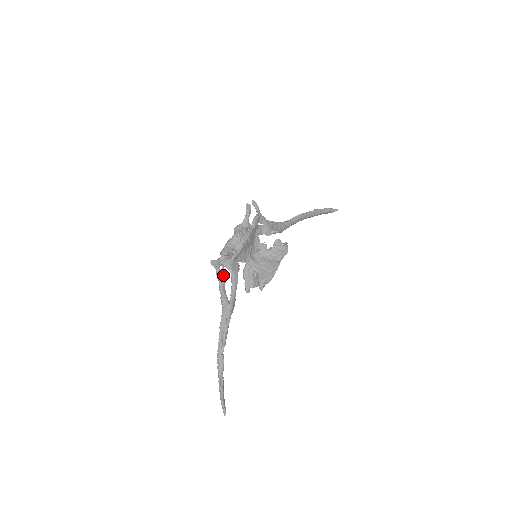
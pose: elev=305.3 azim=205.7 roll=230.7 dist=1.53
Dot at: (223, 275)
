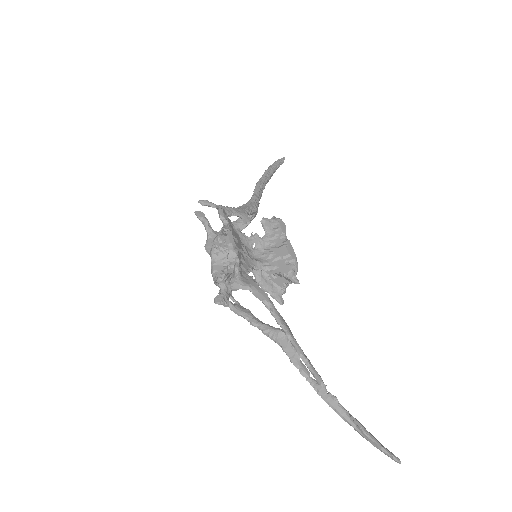
Dot at: (240, 306)
